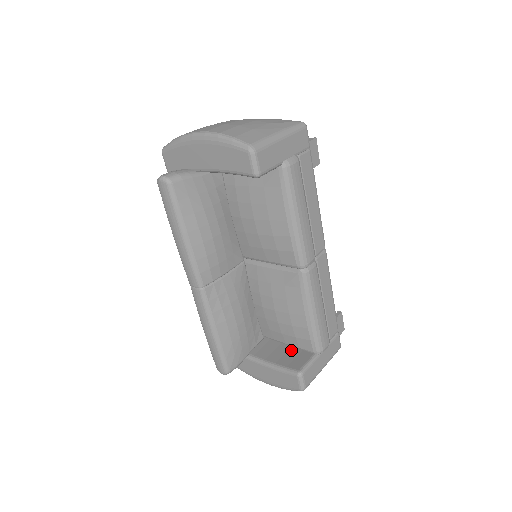
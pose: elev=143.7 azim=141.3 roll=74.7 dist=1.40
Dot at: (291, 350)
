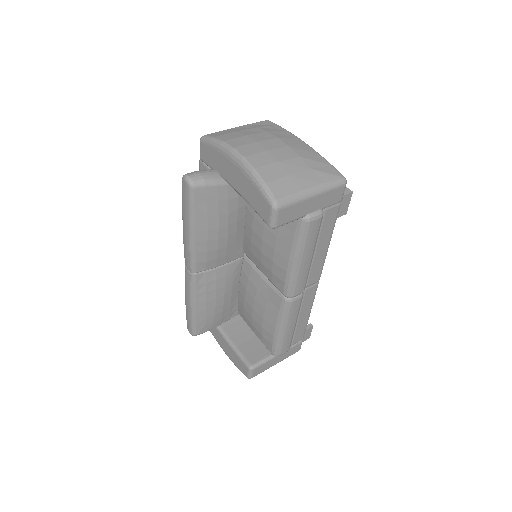
Dot at: (255, 339)
